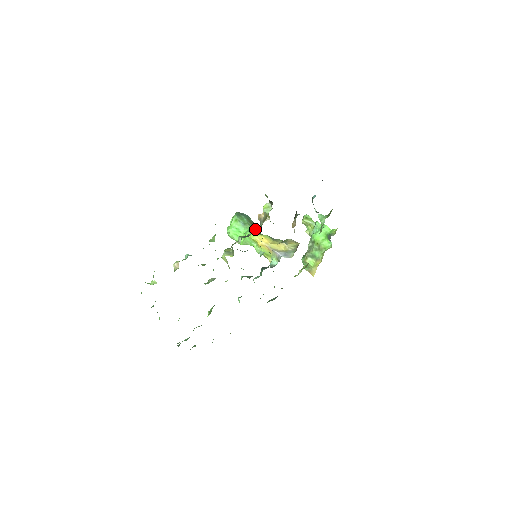
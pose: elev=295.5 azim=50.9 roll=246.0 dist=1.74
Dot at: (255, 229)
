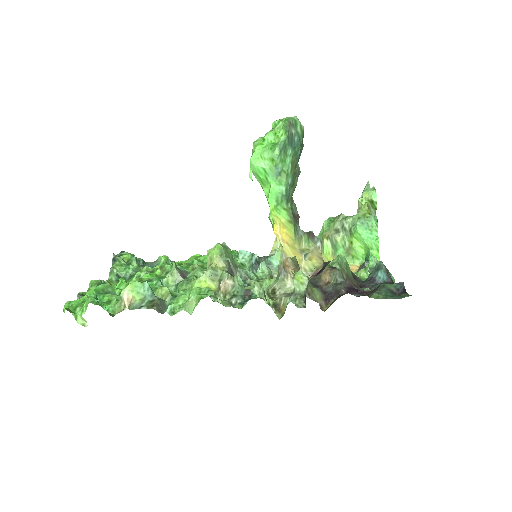
Dot at: (291, 185)
